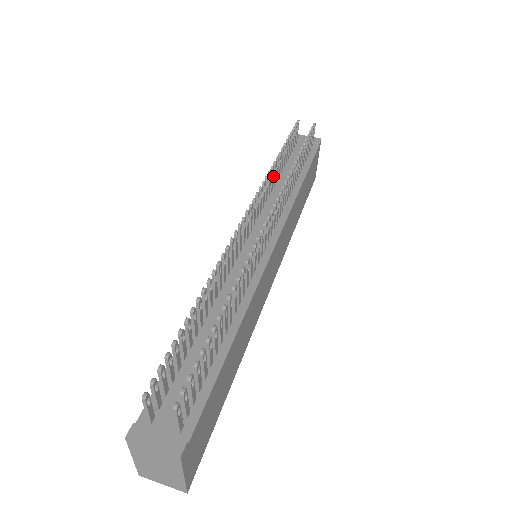
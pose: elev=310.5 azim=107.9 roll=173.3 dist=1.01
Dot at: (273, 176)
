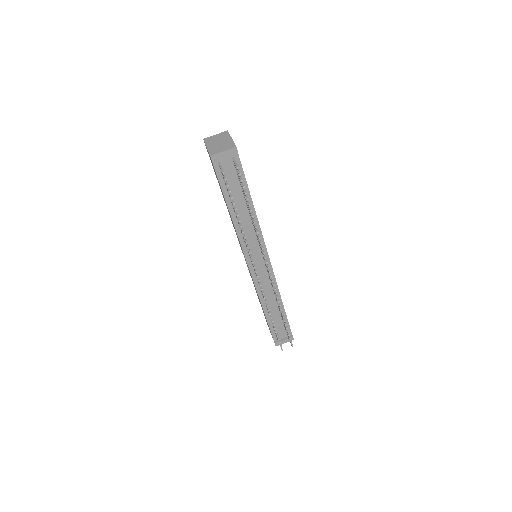
Dot at: occluded
